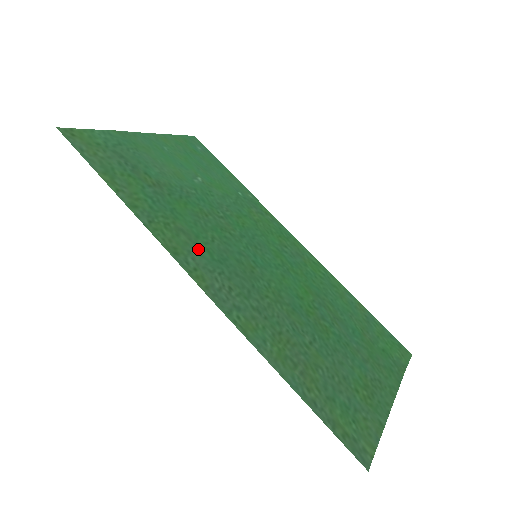
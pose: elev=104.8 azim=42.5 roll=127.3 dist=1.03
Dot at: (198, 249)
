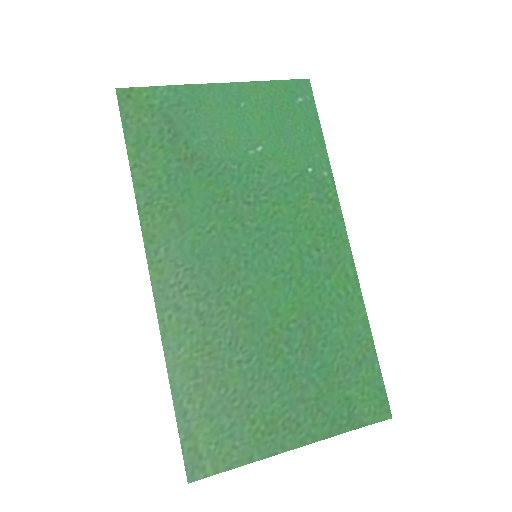
Dot at: (182, 239)
